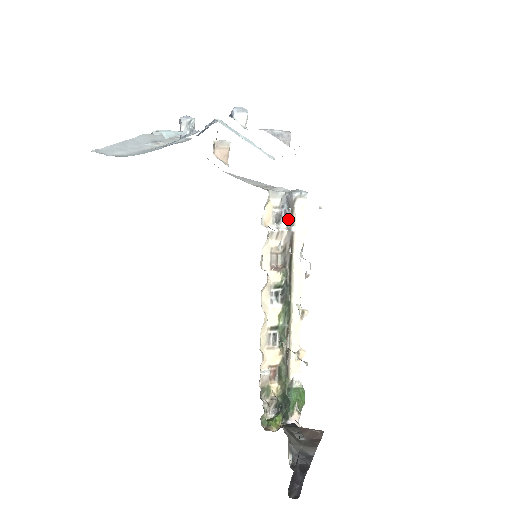
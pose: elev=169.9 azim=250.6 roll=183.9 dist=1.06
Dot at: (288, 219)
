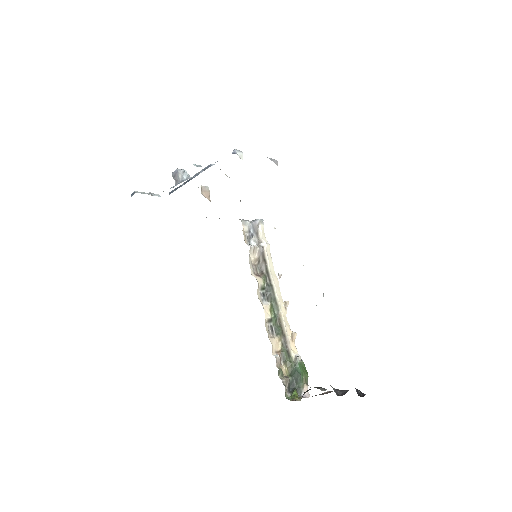
Dot at: (256, 239)
